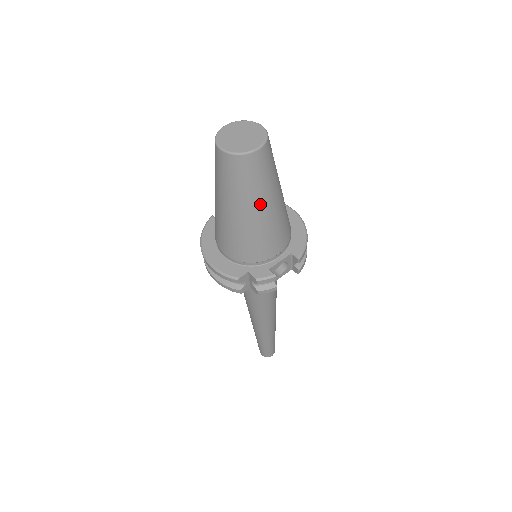
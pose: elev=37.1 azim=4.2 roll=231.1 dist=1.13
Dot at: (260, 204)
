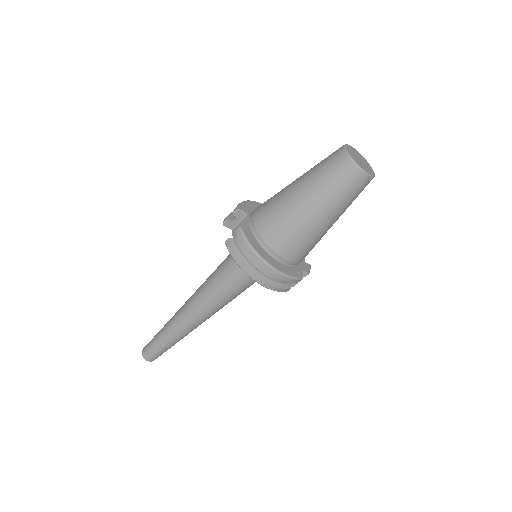
Dot at: occluded
